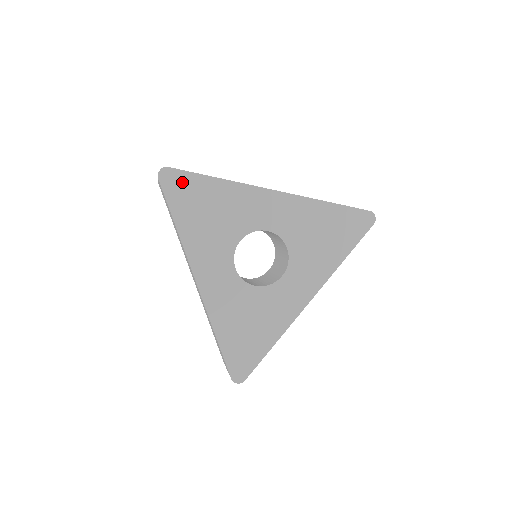
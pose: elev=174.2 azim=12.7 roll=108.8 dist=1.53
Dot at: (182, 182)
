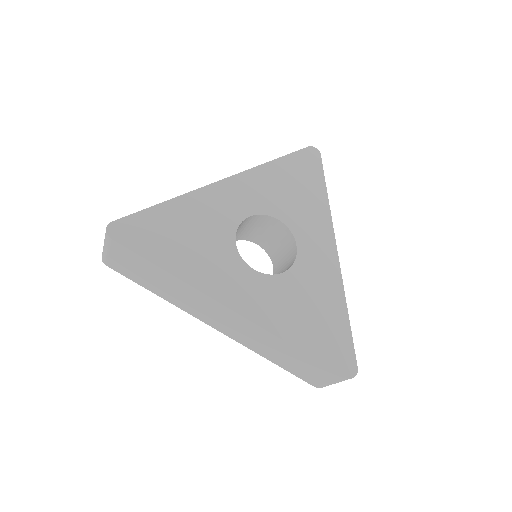
Dot at: (137, 226)
